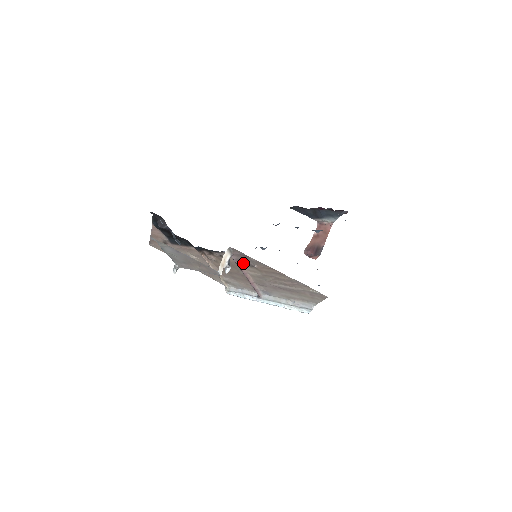
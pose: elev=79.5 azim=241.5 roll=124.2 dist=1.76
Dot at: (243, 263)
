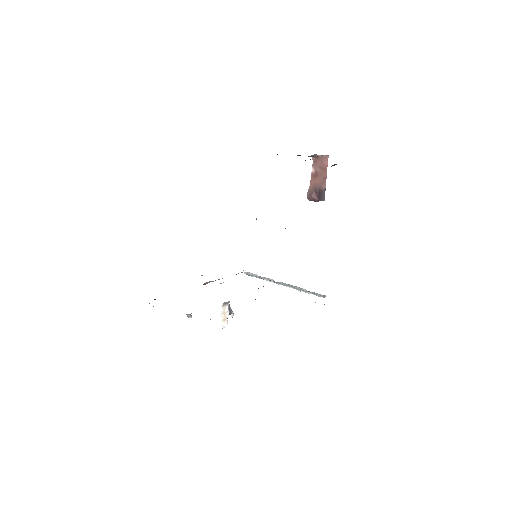
Dot at: occluded
